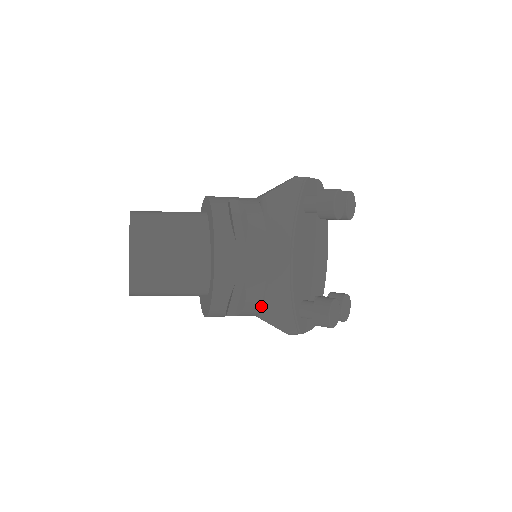
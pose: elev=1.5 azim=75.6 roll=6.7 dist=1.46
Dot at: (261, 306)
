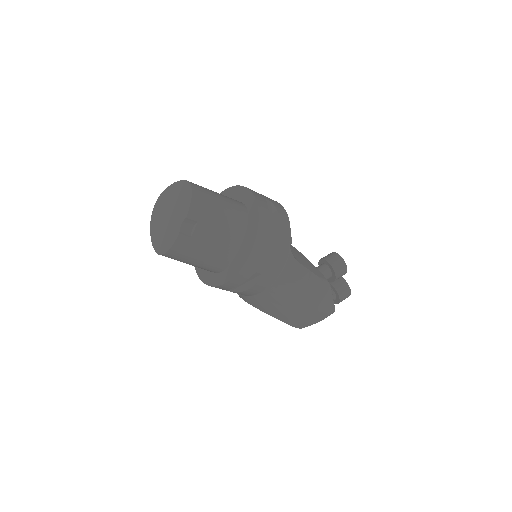
Dot at: occluded
